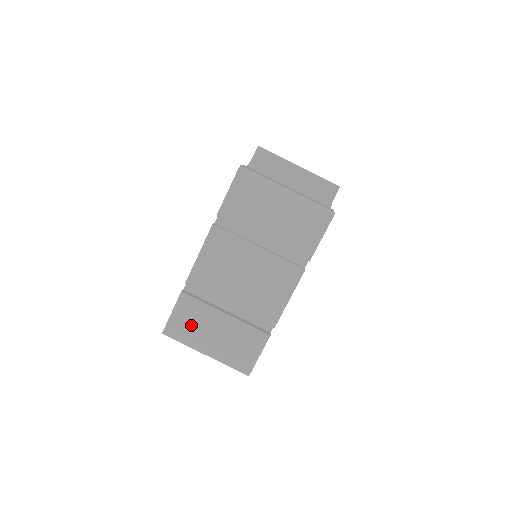
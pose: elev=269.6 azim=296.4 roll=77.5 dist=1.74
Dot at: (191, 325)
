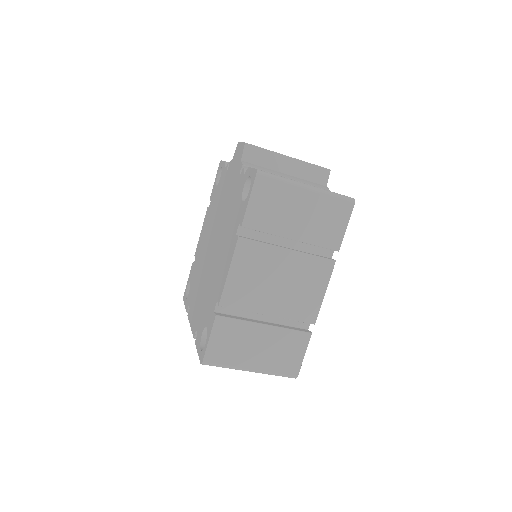
Dot at: (232, 346)
